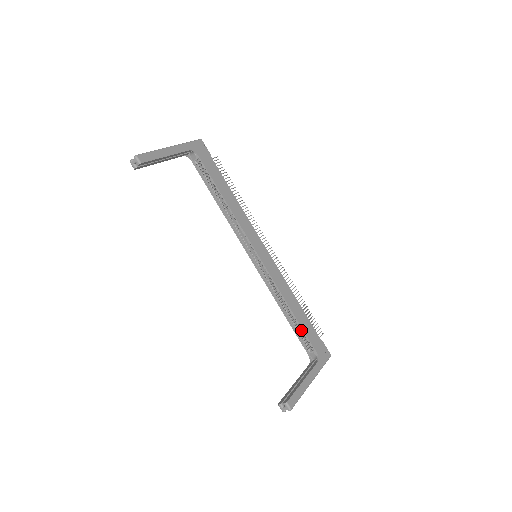
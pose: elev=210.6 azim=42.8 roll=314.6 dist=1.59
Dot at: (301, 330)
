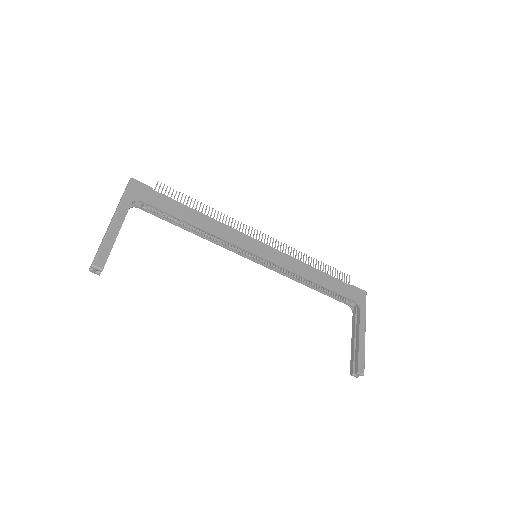
Dot at: (331, 292)
